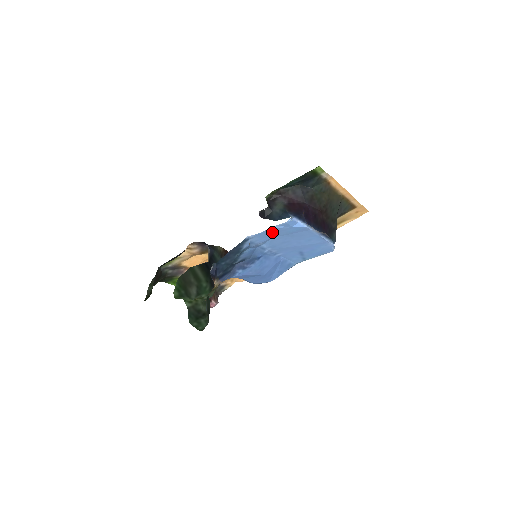
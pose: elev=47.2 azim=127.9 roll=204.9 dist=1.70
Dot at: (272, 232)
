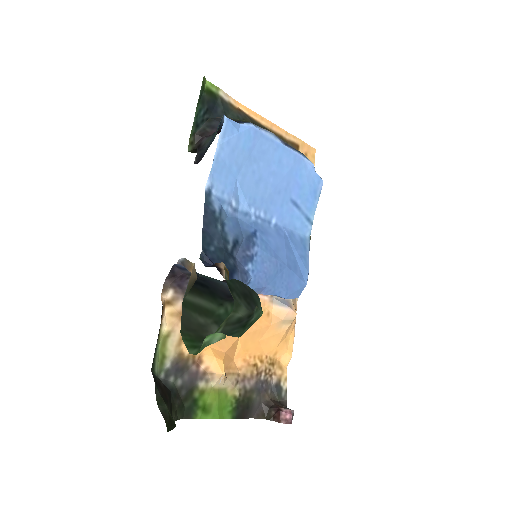
Dot at: (226, 160)
